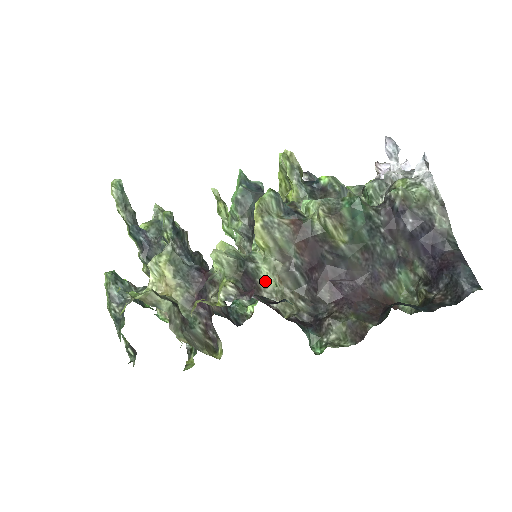
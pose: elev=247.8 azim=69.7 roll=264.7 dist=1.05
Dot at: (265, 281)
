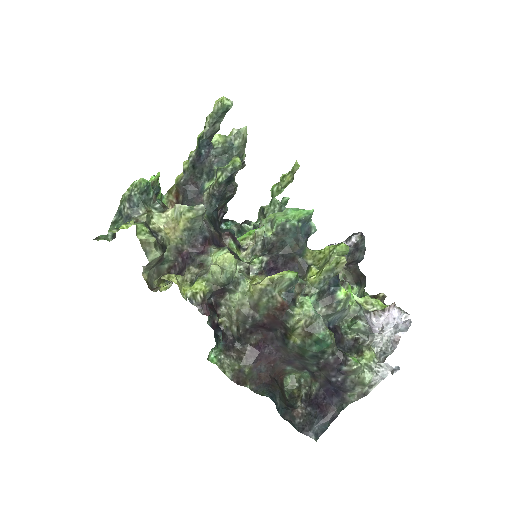
Dot at: (231, 299)
